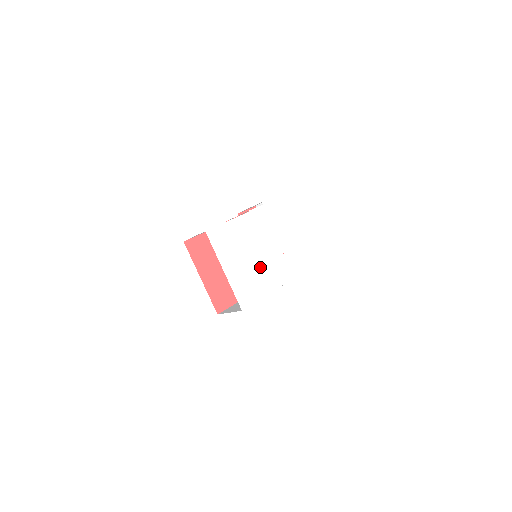
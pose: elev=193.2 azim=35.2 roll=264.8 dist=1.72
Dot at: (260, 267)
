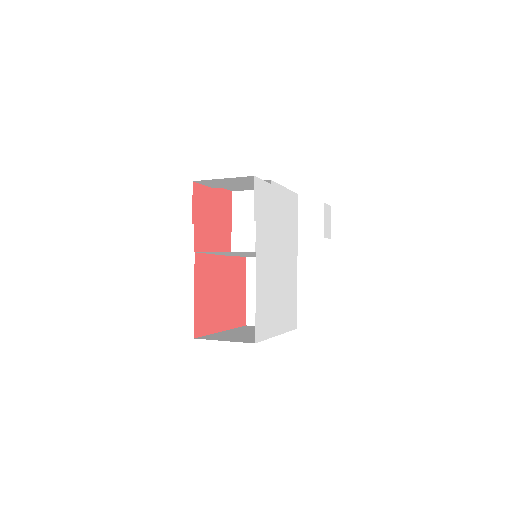
Dot at: (285, 278)
